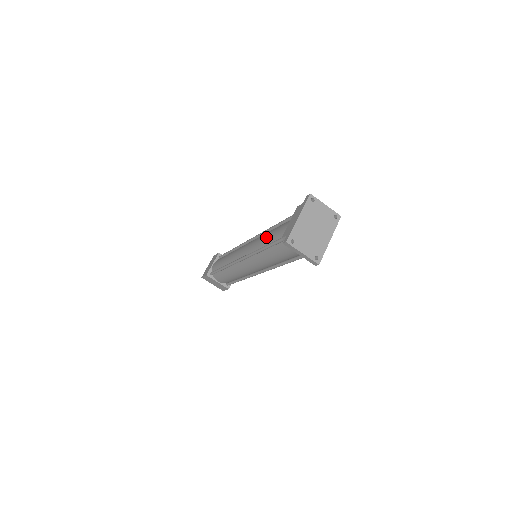
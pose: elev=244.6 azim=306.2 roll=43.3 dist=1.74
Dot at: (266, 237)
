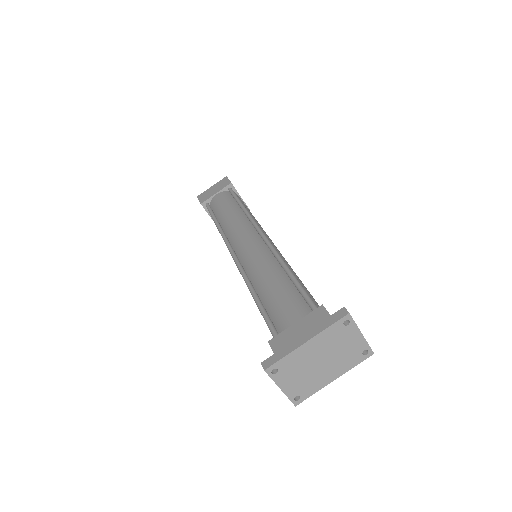
Dot at: (266, 282)
